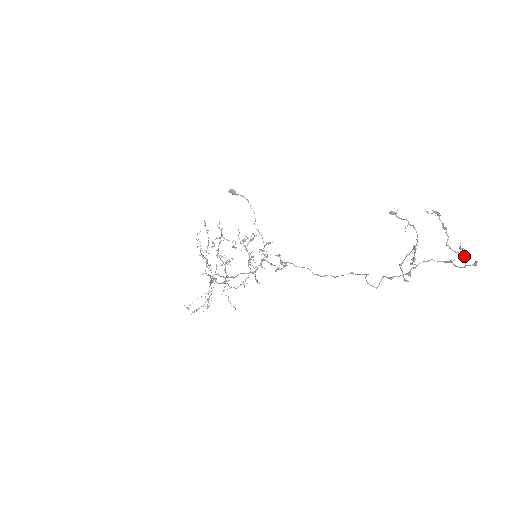
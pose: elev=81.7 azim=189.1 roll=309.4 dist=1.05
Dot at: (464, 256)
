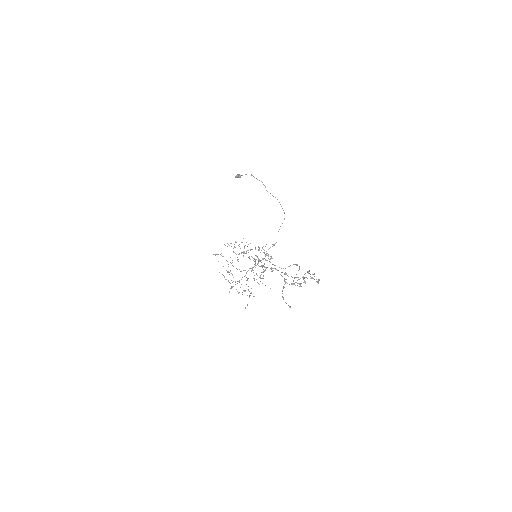
Dot at: (311, 278)
